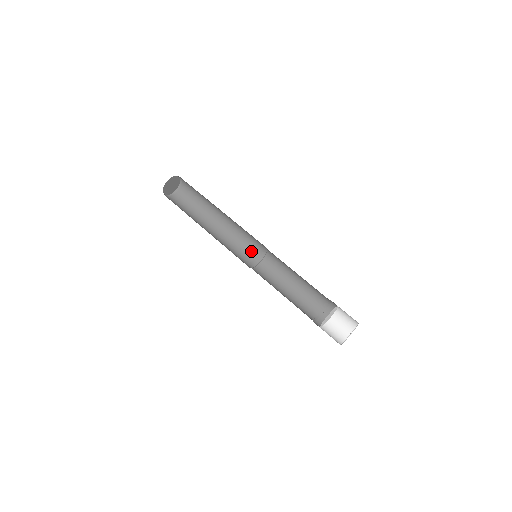
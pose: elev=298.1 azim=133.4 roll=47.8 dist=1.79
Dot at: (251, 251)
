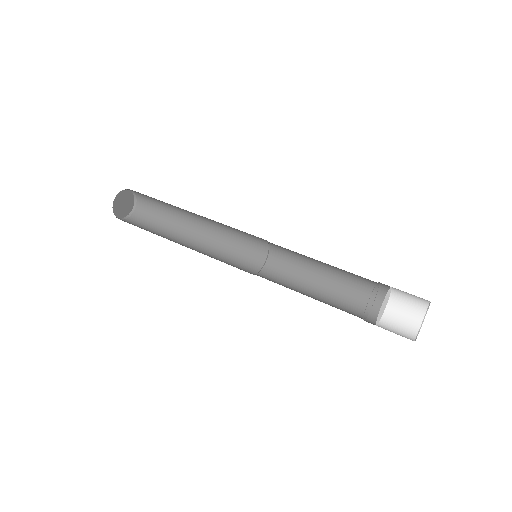
Dot at: (249, 251)
